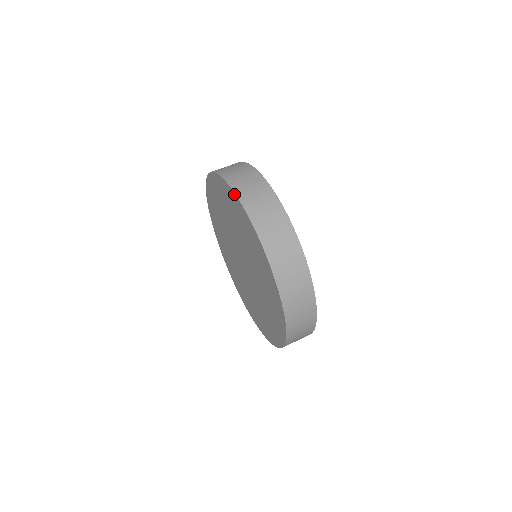
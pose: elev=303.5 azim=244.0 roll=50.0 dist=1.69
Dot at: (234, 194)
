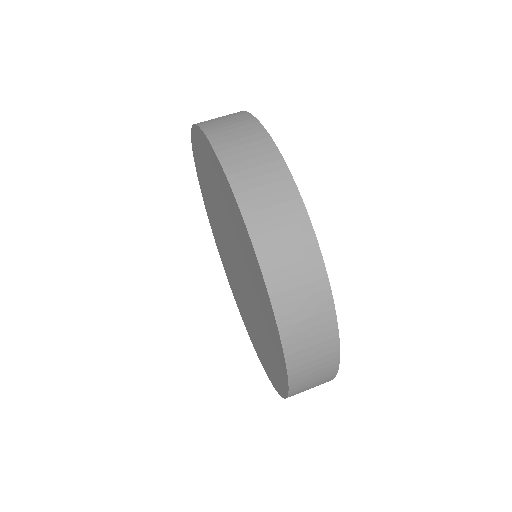
Dot at: (209, 144)
